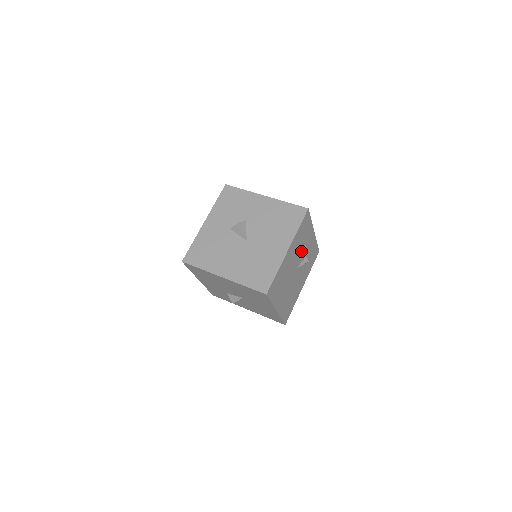
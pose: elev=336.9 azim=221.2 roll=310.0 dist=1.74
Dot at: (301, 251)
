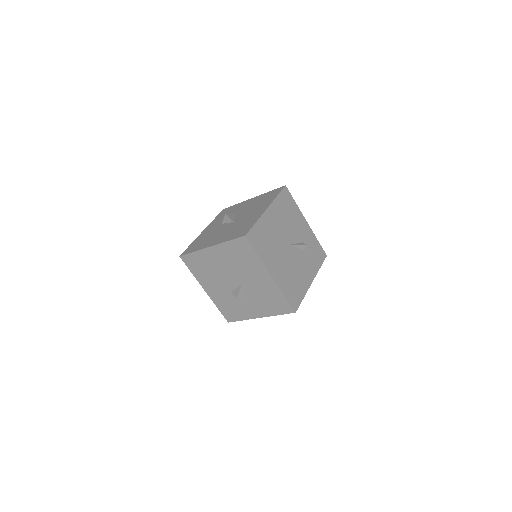
Dot at: (291, 229)
